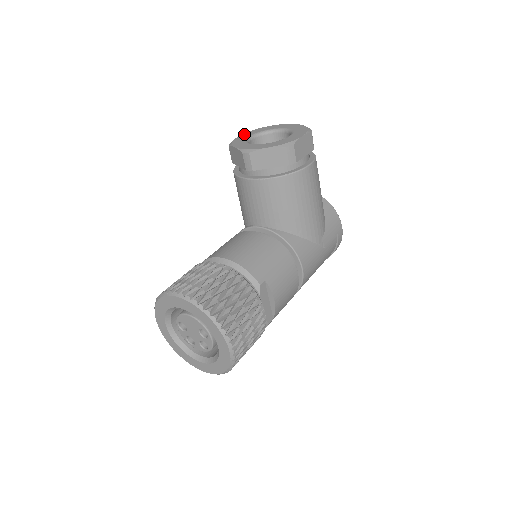
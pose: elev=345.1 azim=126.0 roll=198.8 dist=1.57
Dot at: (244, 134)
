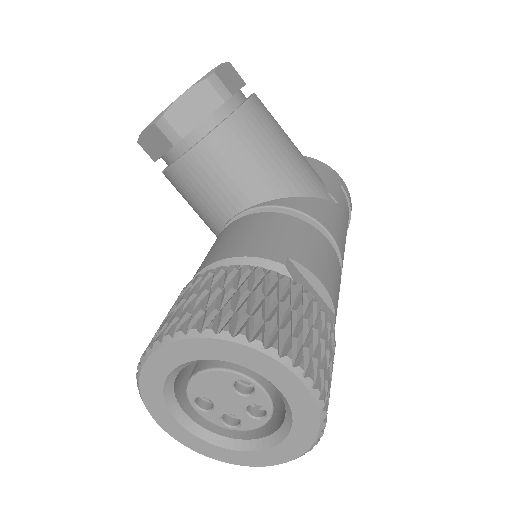
Dot at: occluded
